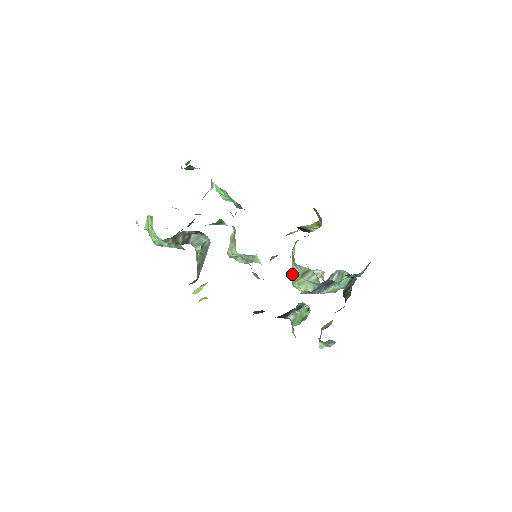
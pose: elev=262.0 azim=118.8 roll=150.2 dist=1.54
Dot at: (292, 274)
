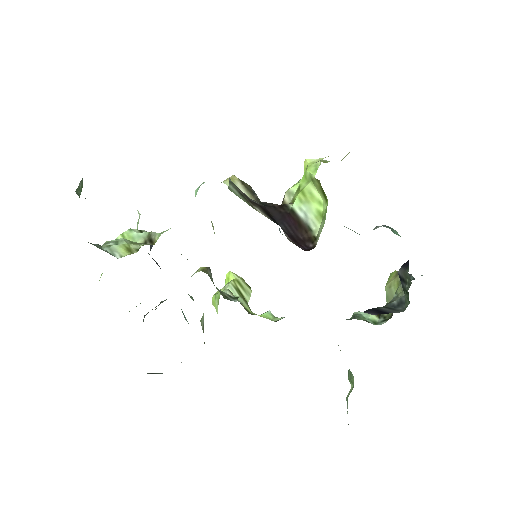
Dot at: occluded
